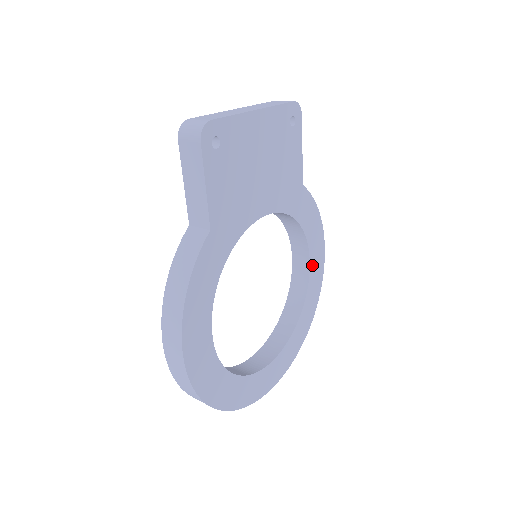
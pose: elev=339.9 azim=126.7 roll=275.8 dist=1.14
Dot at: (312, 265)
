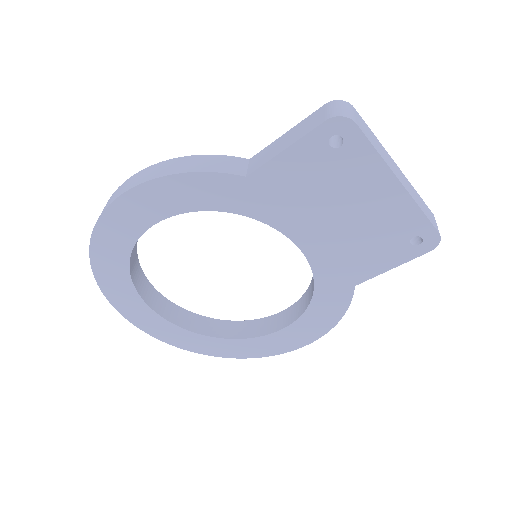
Dot at: (280, 334)
